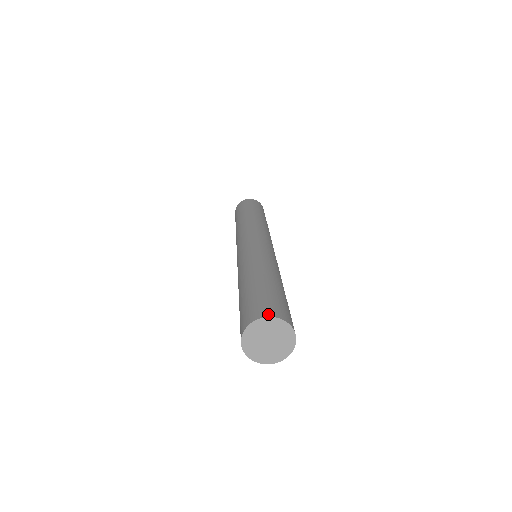
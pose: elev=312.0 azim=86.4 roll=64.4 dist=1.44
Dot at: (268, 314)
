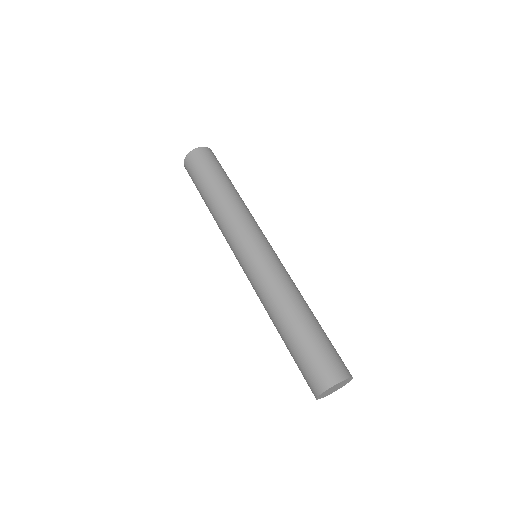
Dot at: (334, 381)
